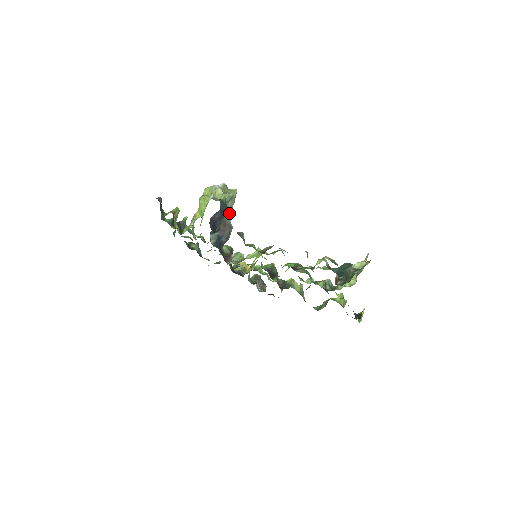
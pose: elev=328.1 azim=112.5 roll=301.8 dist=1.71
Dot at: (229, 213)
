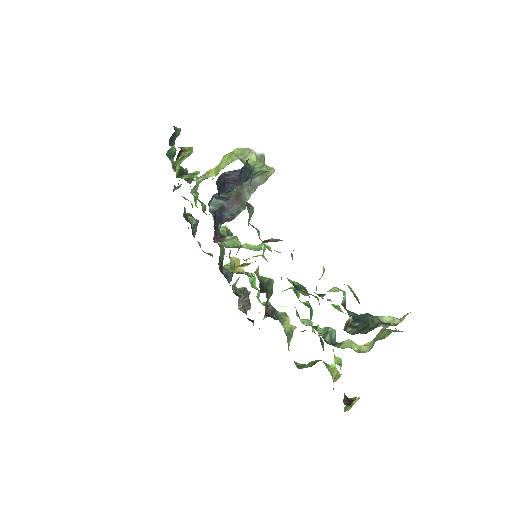
Dot at: (251, 189)
